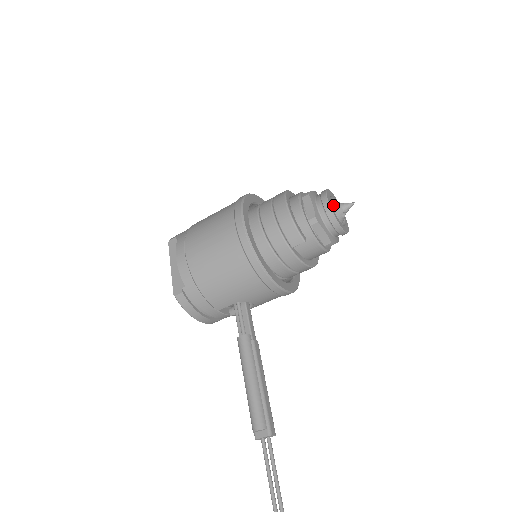
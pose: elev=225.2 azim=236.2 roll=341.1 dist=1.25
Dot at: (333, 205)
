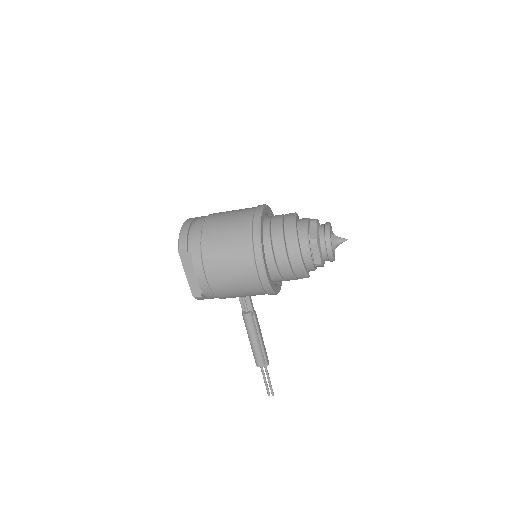
Dot at: (332, 245)
